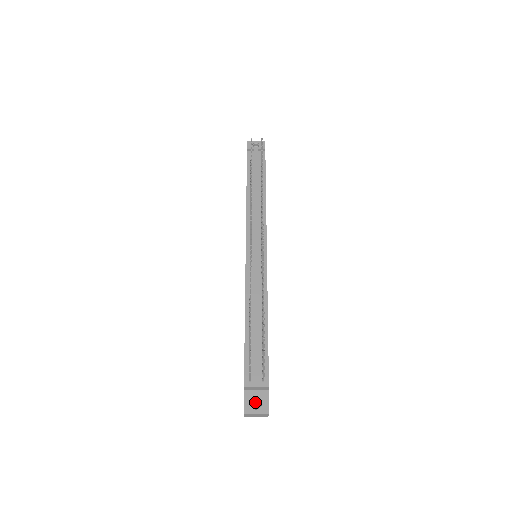
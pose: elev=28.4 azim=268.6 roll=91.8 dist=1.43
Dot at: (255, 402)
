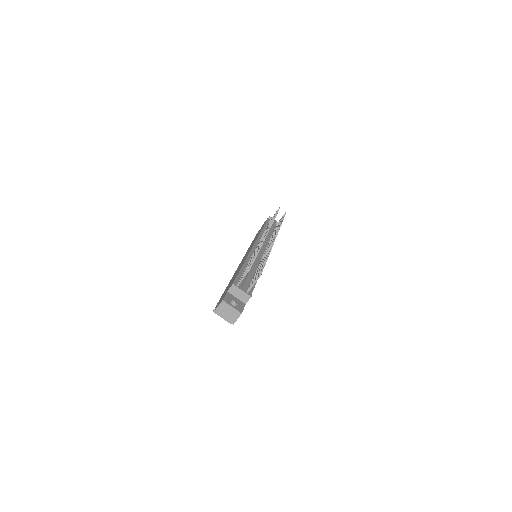
Dot at: occluded
